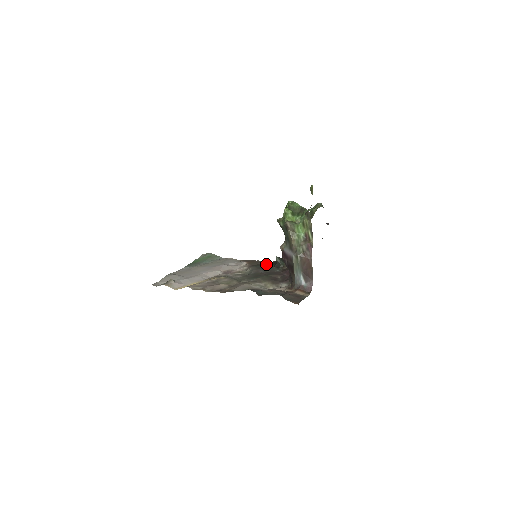
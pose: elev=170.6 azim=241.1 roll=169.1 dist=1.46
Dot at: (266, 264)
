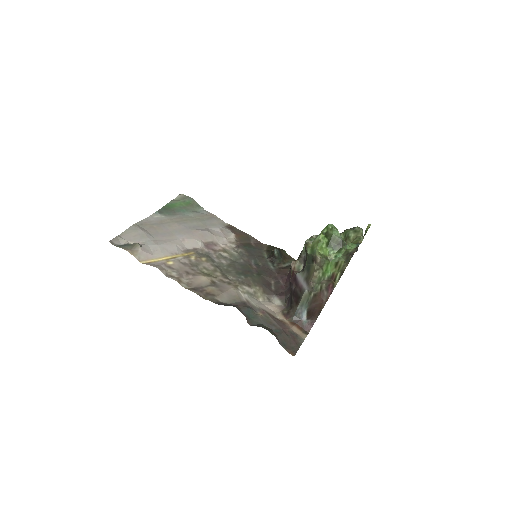
Dot at: (258, 247)
